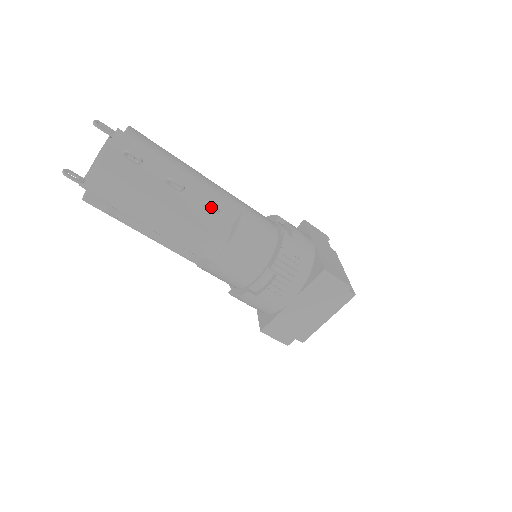
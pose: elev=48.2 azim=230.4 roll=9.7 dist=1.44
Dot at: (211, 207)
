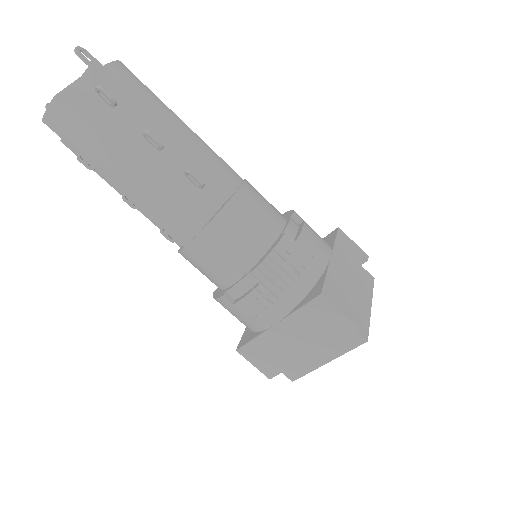
Dot at: (193, 178)
